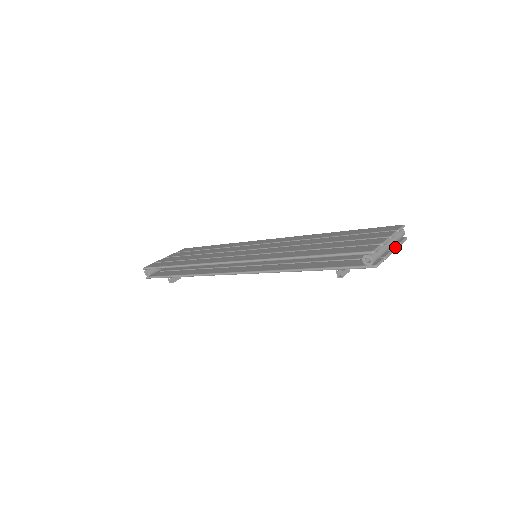
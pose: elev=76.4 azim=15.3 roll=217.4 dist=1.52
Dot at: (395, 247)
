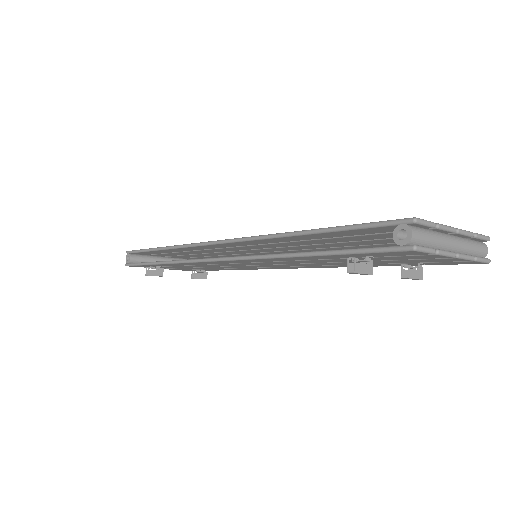
Dot at: (463, 253)
